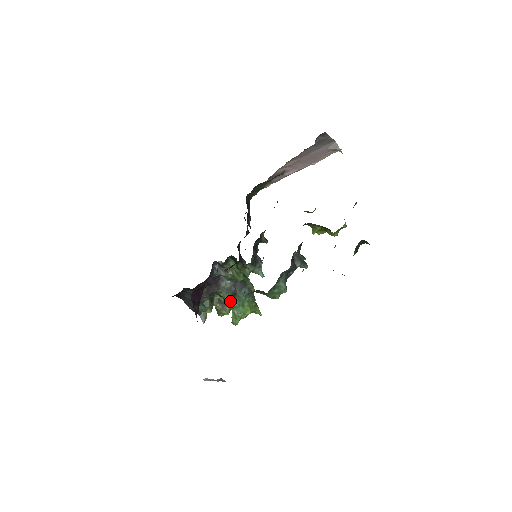
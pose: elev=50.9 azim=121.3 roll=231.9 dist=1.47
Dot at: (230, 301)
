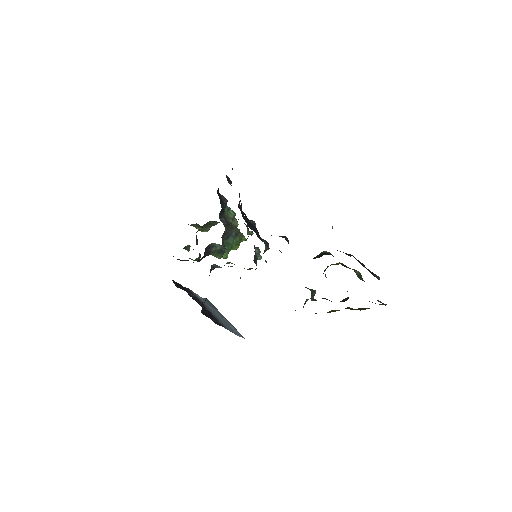
Dot at: occluded
